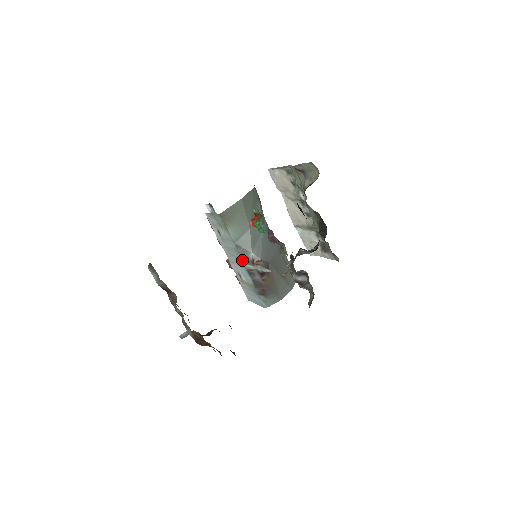
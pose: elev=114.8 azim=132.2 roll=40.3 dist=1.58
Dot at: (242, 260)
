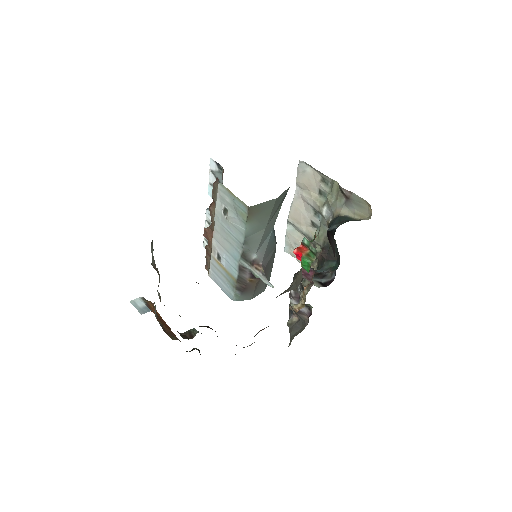
Dot at: (241, 255)
